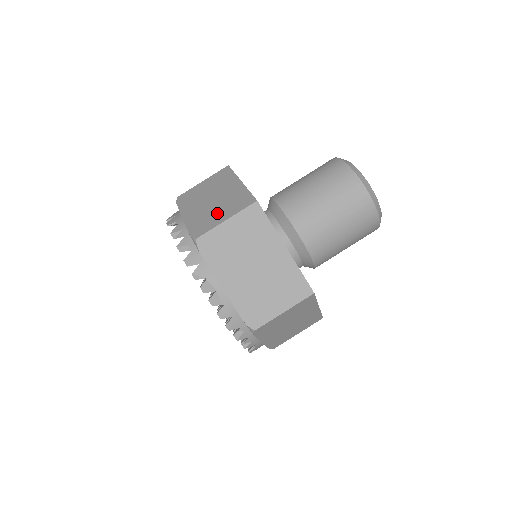
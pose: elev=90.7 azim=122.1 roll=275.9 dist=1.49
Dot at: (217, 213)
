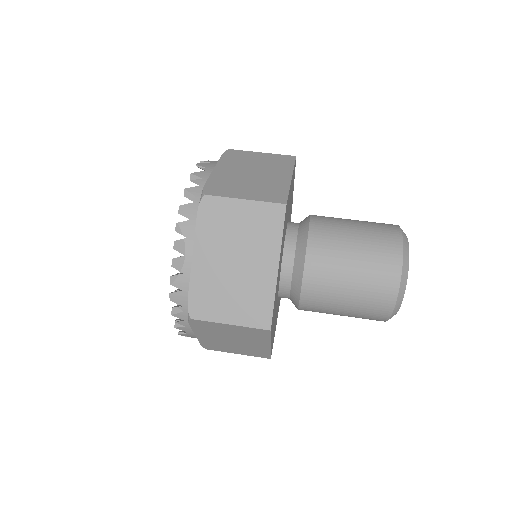
Dot at: (244, 187)
